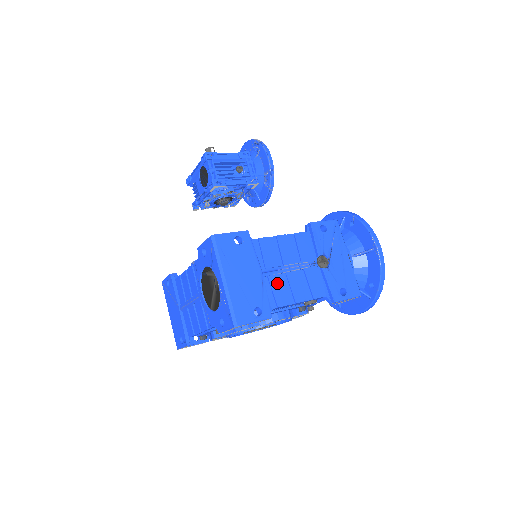
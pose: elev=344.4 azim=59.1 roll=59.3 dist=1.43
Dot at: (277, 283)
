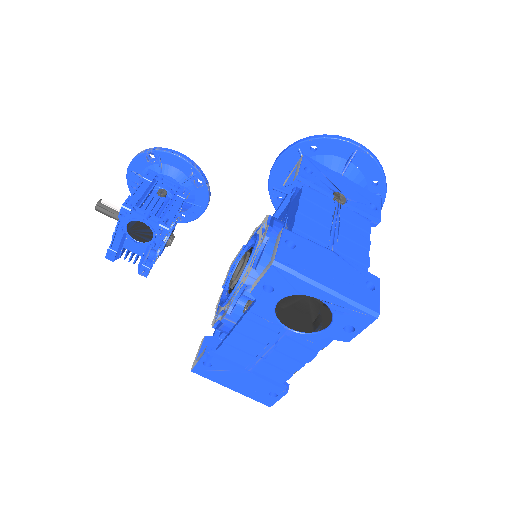
Dot at: (346, 248)
